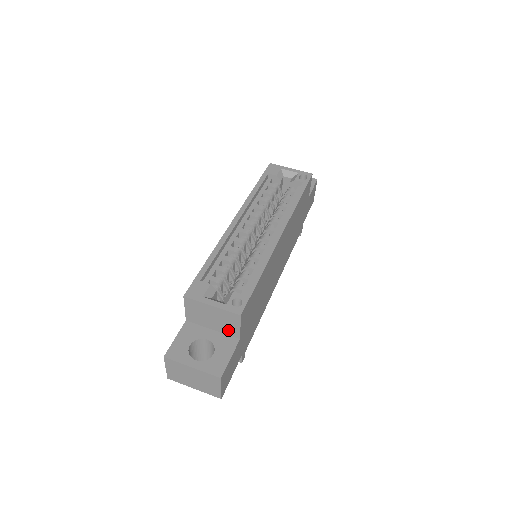
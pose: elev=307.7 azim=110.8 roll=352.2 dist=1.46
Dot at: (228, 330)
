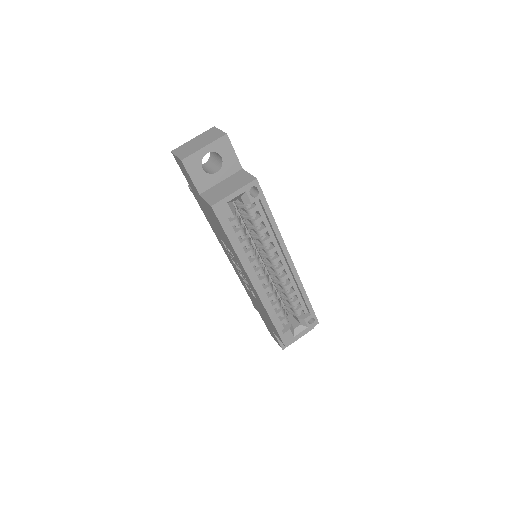
Dot at: occluded
